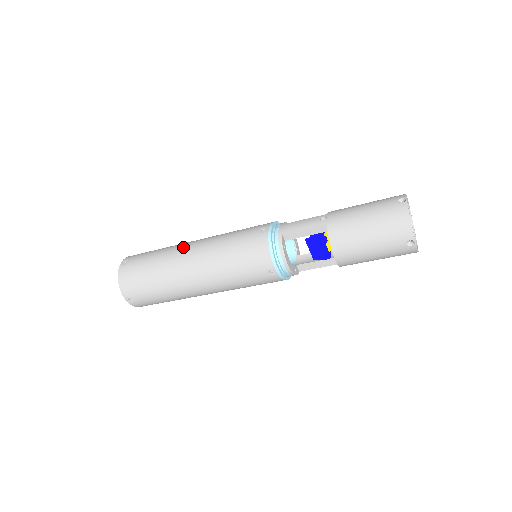
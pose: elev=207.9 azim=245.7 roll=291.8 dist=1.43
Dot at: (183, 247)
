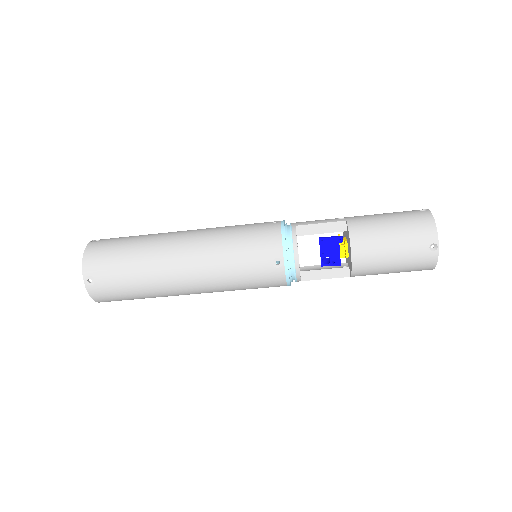
Dot at: occluded
